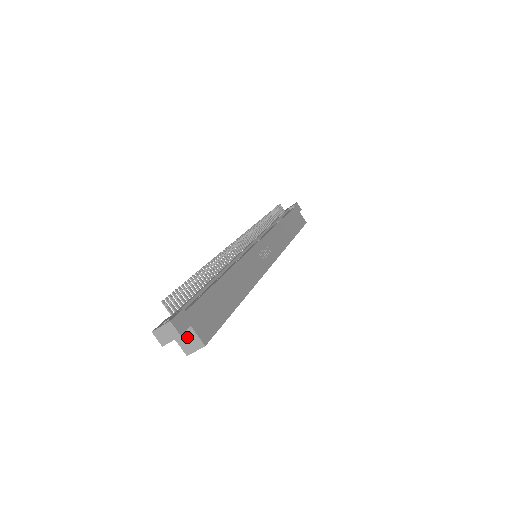
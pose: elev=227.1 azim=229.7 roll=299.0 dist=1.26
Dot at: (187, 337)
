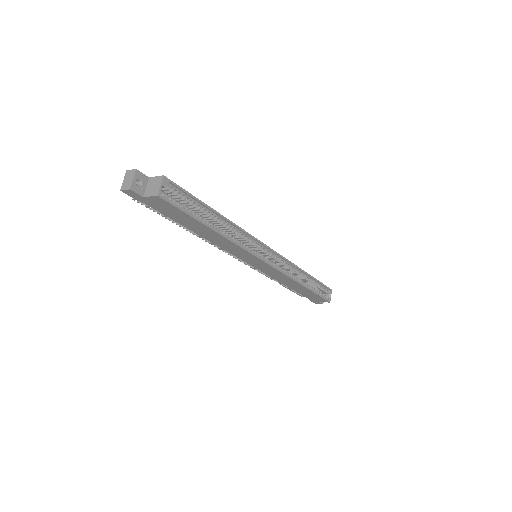
Dot at: (151, 186)
